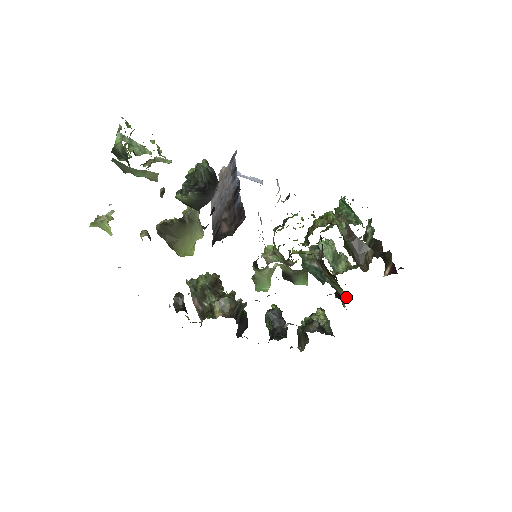
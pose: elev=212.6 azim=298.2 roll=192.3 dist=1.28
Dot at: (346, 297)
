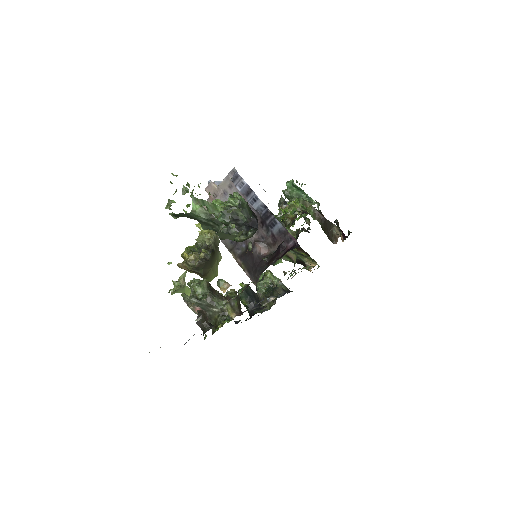
Dot at: (312, 263)
